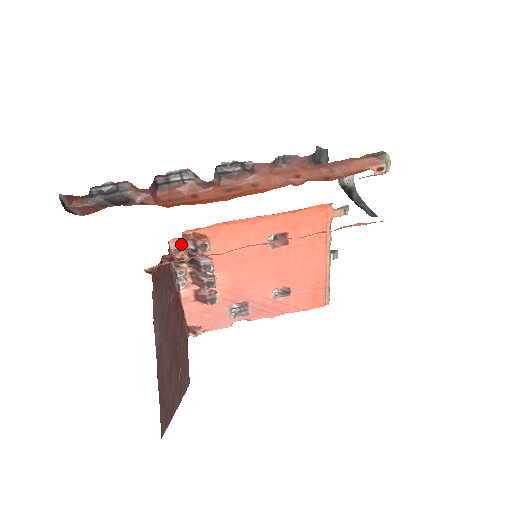
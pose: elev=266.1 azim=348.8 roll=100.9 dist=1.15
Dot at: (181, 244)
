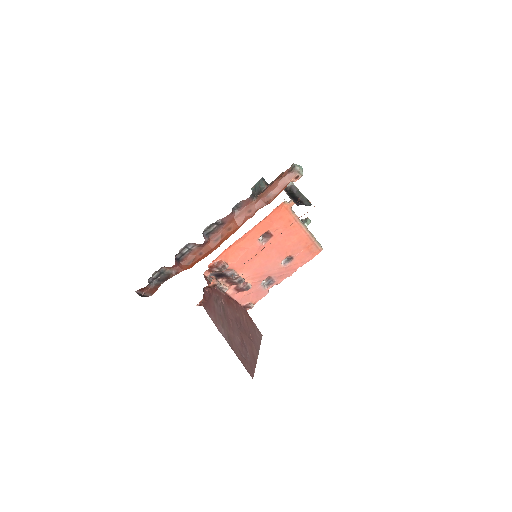
Dot at: (211, 272)
